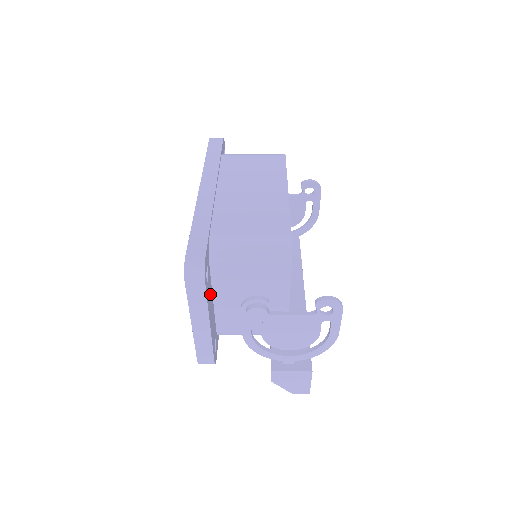
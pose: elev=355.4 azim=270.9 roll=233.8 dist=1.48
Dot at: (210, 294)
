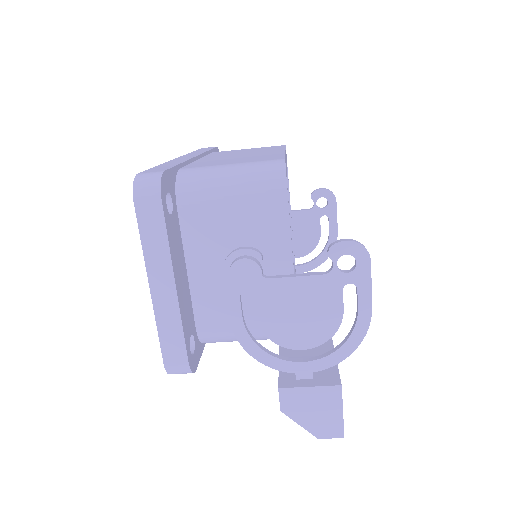
Dot at: (178, 246)
